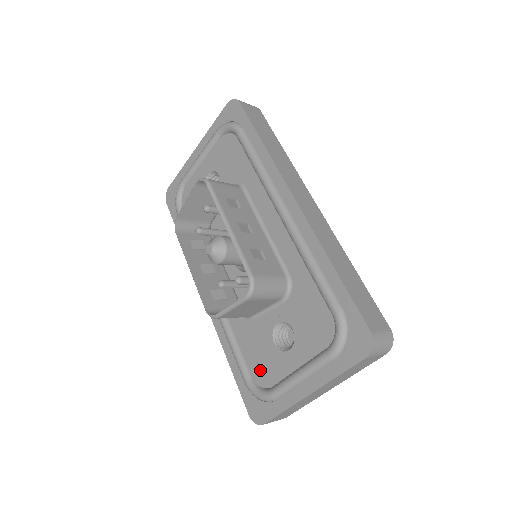
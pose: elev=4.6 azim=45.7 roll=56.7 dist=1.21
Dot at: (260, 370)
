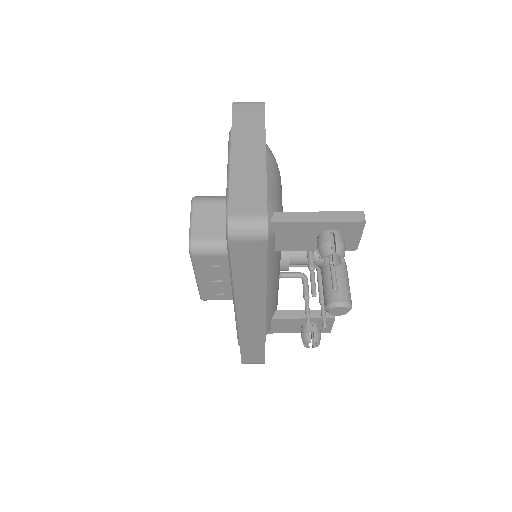
Dot at: occluded
